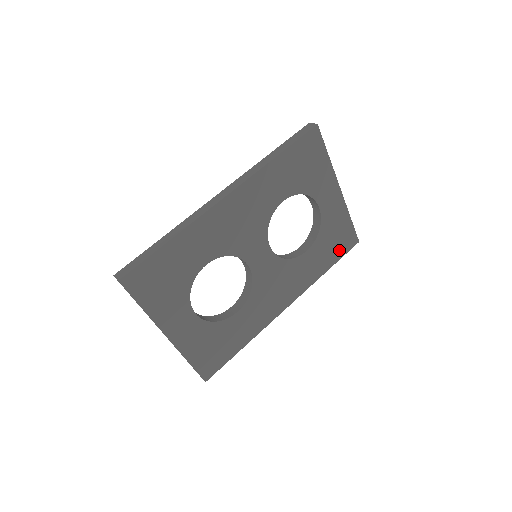
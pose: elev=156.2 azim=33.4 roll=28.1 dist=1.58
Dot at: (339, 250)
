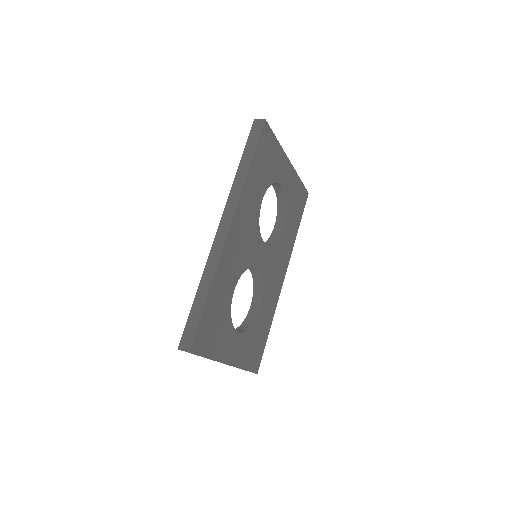
Dot at: (300, 210)
